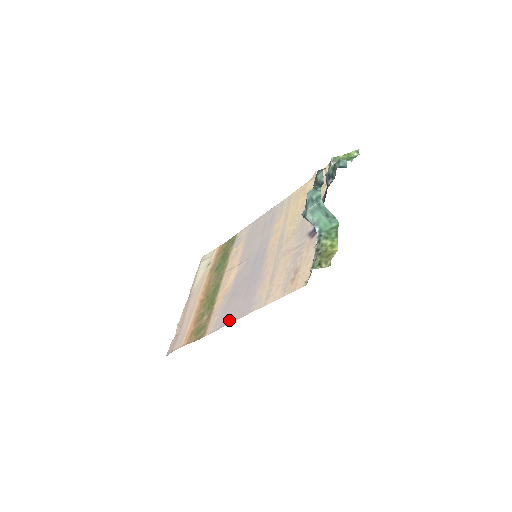
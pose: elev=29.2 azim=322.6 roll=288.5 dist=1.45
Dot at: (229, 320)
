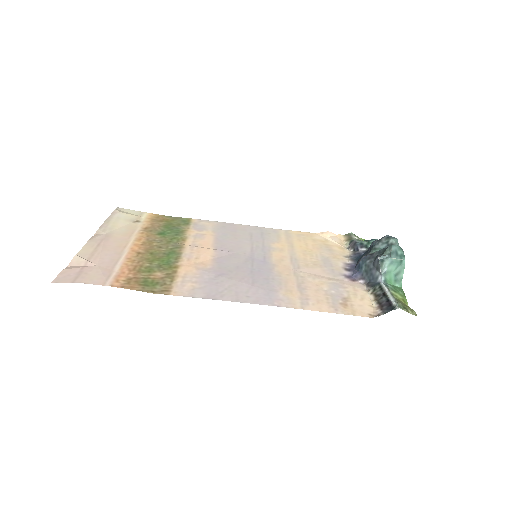
Dot at: (229, 297)
